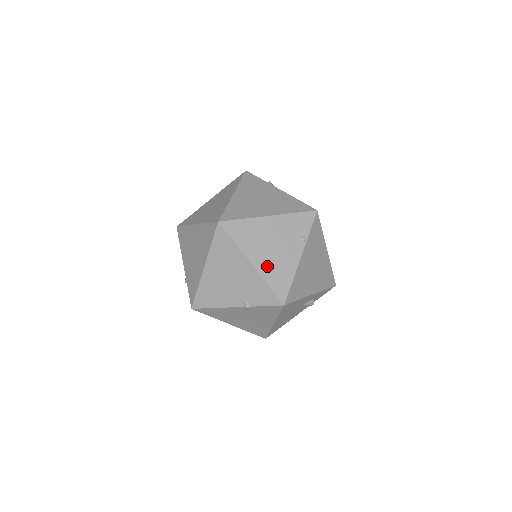
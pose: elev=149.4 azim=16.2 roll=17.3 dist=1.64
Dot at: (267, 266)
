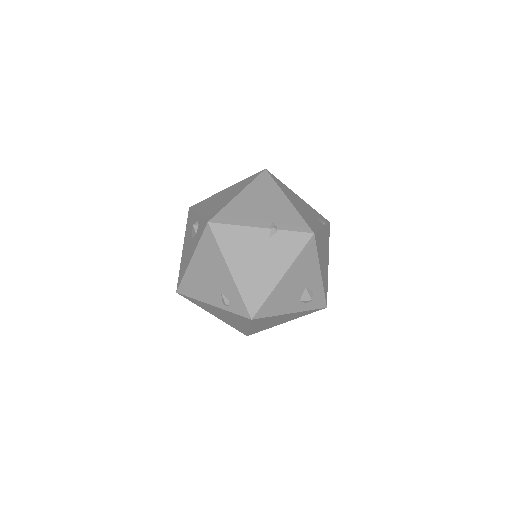
Dot at: (300, 209)
